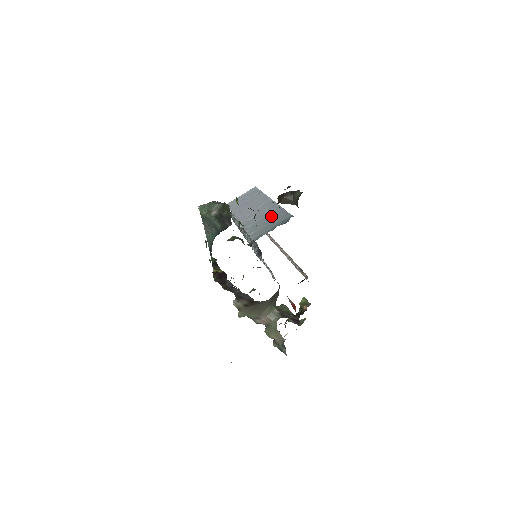
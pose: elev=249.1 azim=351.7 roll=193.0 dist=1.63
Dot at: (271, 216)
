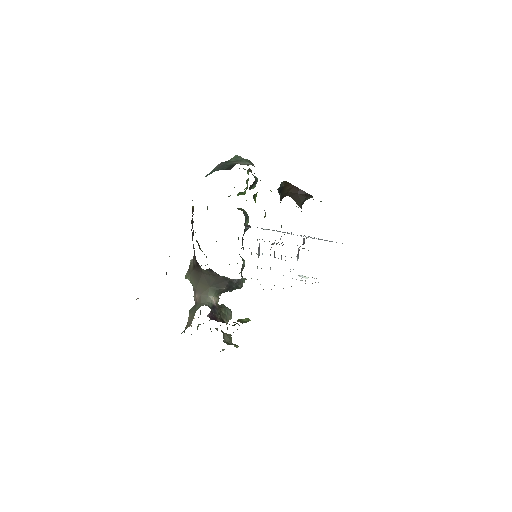
Dot at: occluded
